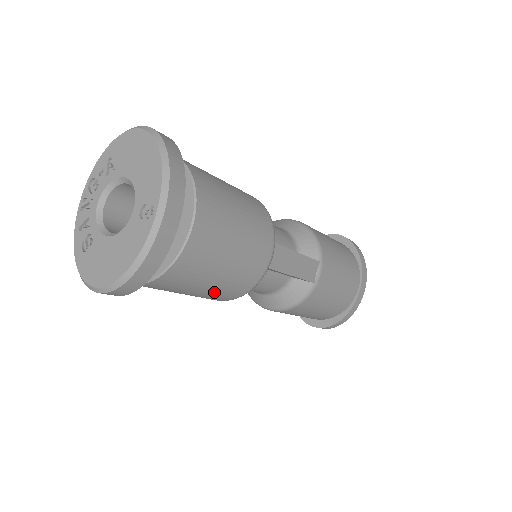
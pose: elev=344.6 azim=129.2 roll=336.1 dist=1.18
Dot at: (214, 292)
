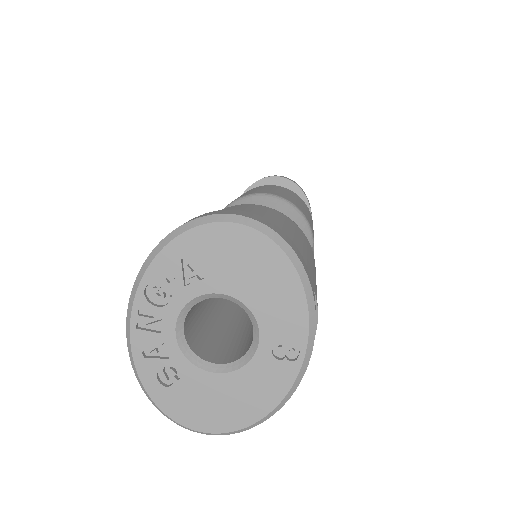
Dot at: occluded
